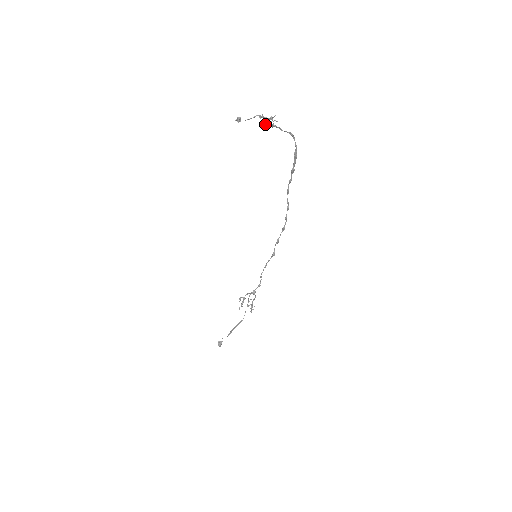
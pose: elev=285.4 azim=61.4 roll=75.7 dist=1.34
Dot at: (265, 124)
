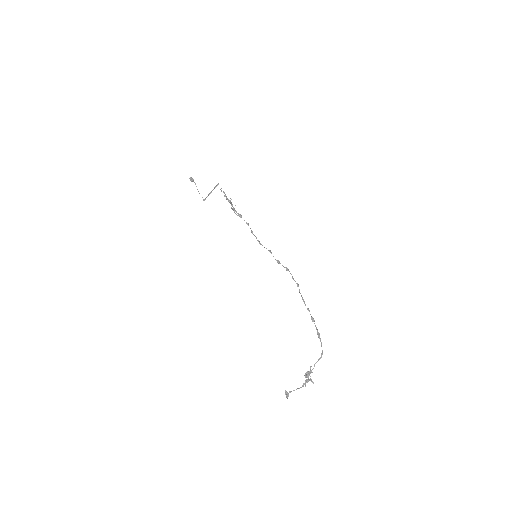
Dot at: (305, 376)
